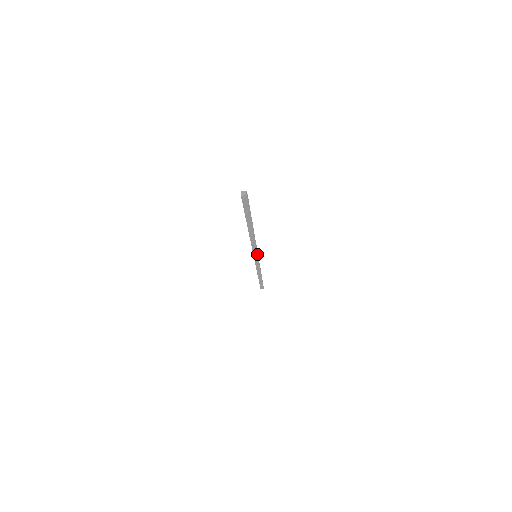
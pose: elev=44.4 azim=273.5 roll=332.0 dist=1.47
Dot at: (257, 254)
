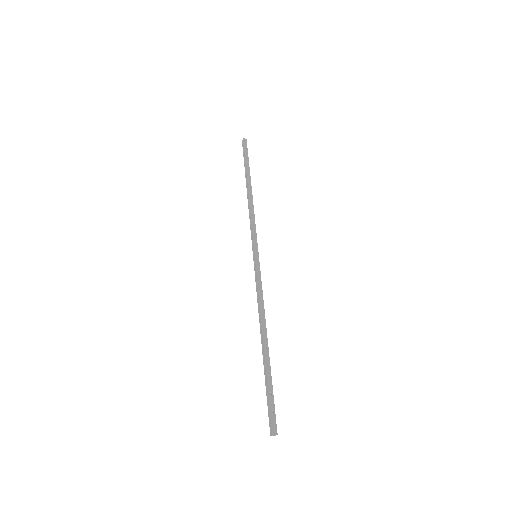
Dot at: (258, 267)
